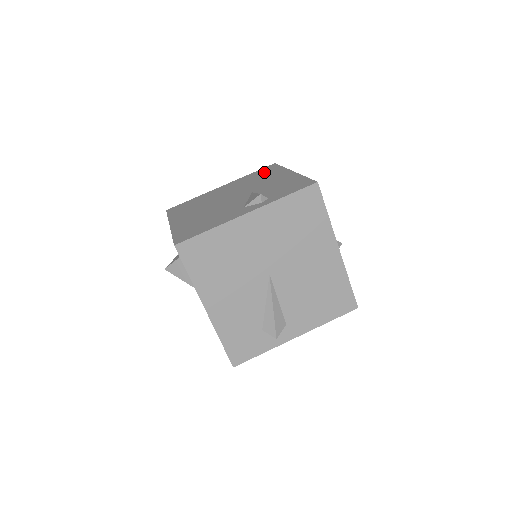
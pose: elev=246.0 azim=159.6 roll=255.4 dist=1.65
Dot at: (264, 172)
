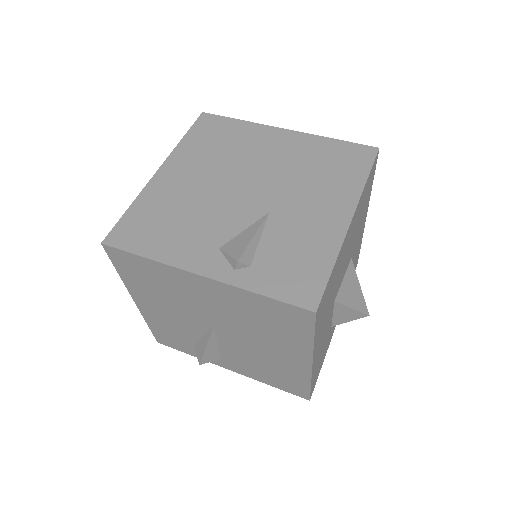
Dot at: (342, 162)
